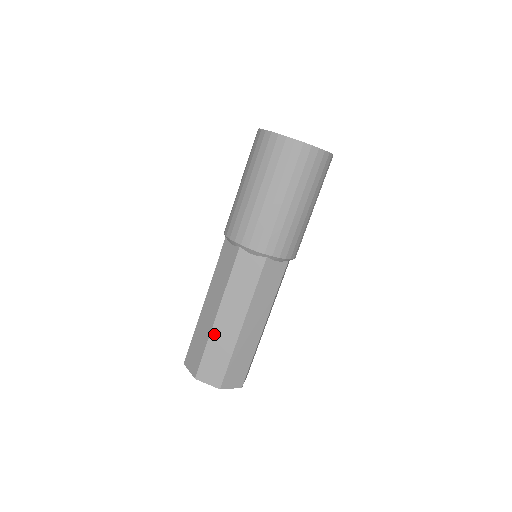
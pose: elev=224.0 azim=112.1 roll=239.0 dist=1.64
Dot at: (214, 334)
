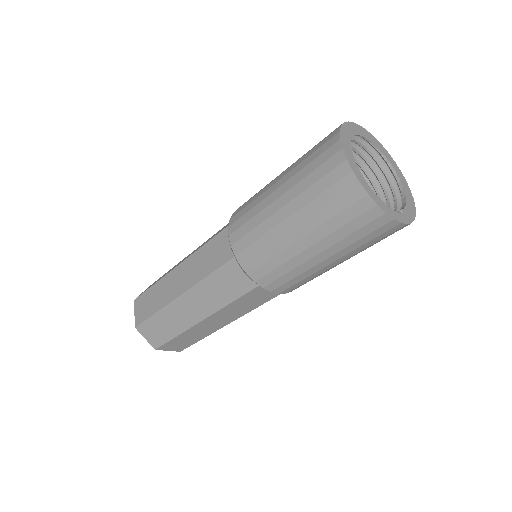
Dot at: (191, 330)
